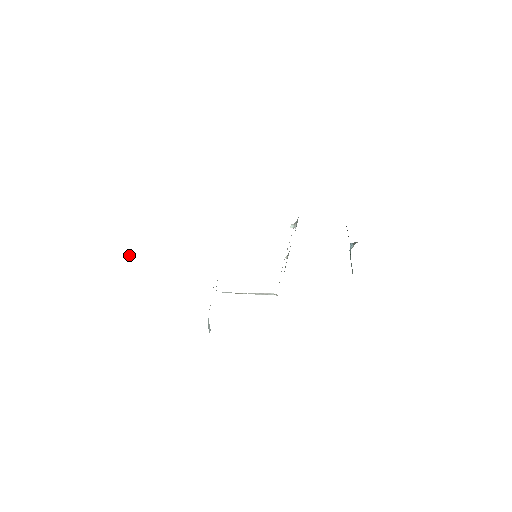
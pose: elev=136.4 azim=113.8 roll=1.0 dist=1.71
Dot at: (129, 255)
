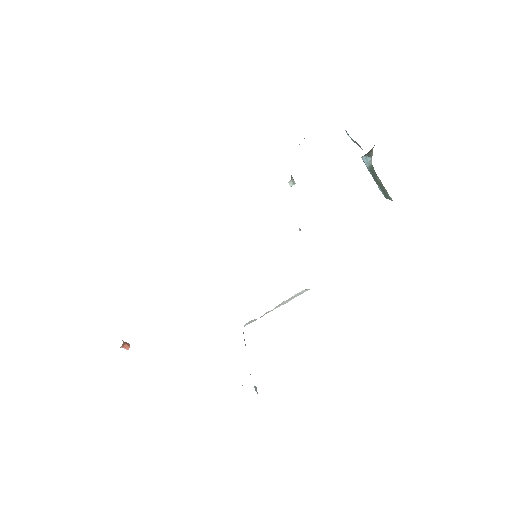
Dot at: (122, 347)
